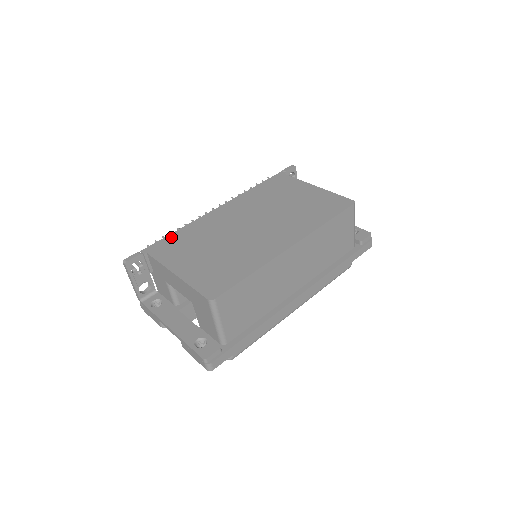
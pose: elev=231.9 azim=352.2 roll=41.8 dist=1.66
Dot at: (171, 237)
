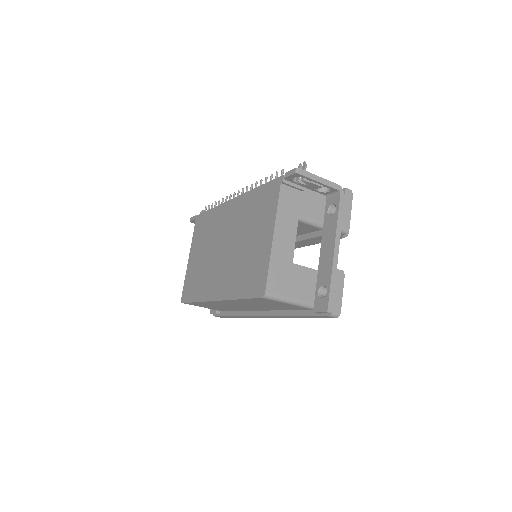
Dot at: (206, 215)
